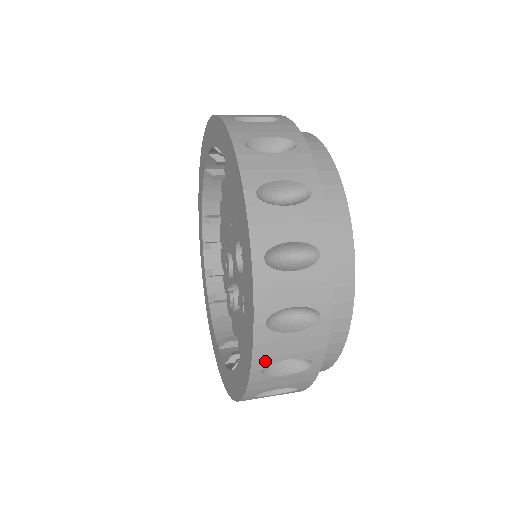
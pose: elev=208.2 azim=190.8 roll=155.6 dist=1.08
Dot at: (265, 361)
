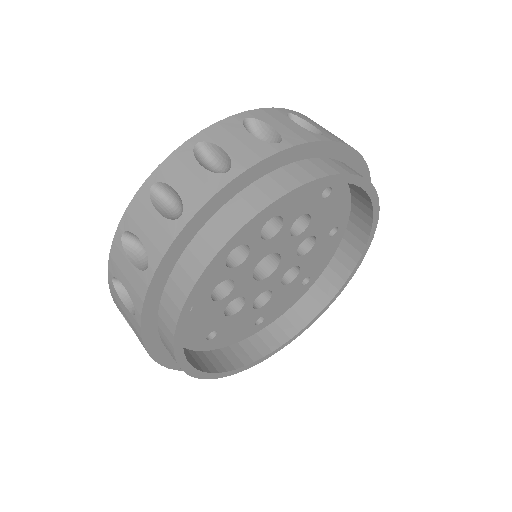
Dot at: occluded
